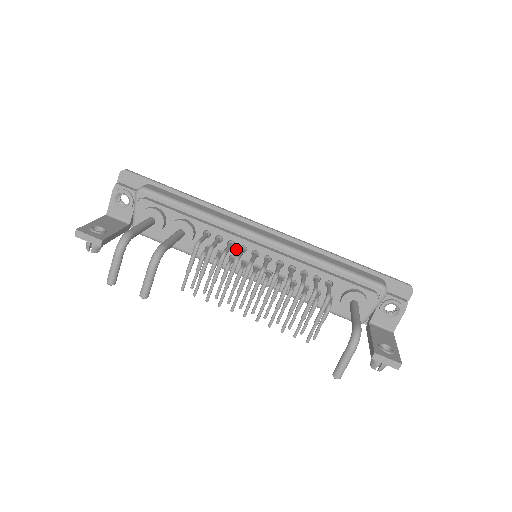
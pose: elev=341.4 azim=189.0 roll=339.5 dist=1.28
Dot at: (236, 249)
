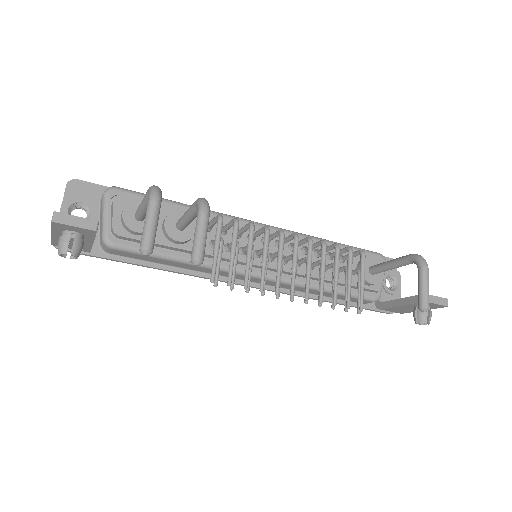
Dot at: (244, 239)
